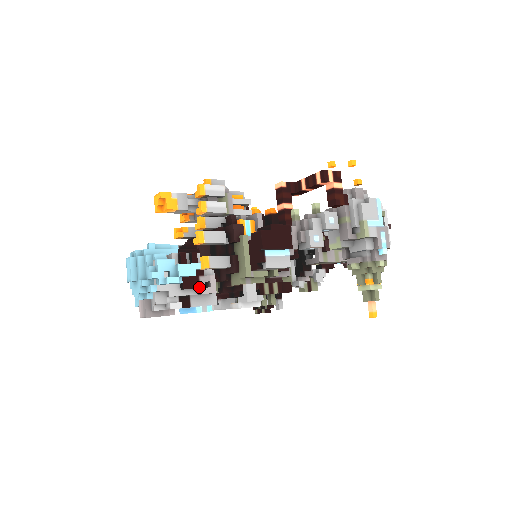
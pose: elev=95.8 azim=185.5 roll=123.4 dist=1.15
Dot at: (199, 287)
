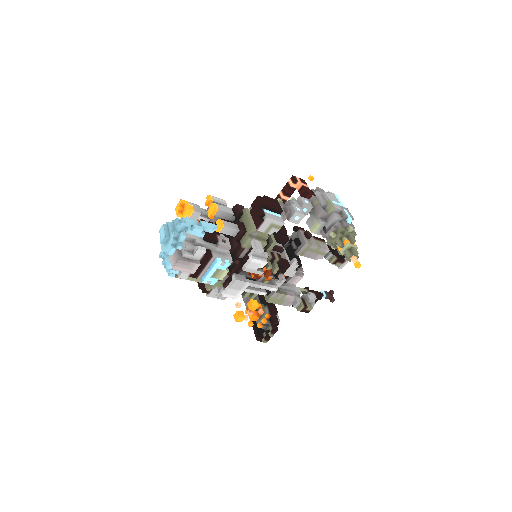
Dot at: (218, 240)
